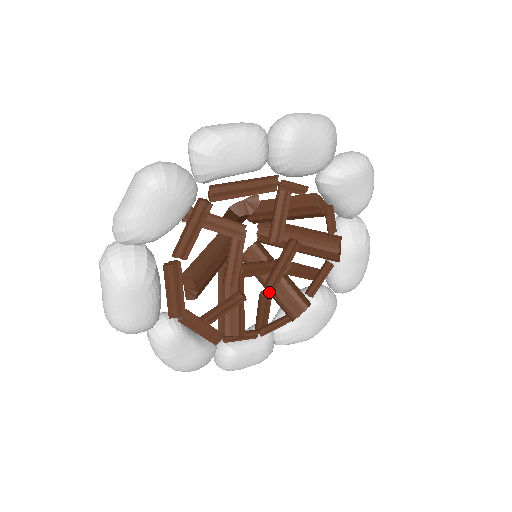
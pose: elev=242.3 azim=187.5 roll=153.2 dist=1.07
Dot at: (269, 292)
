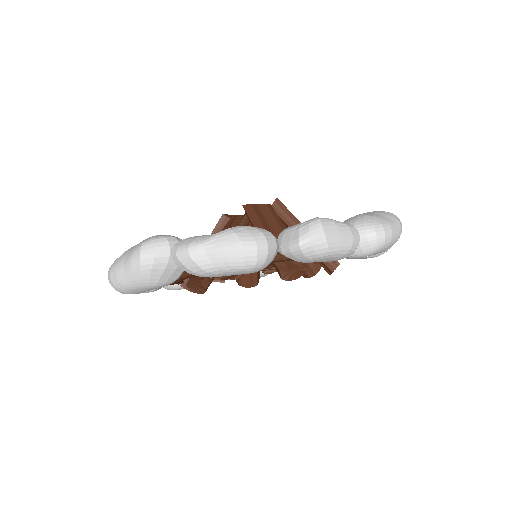
Dot at: occluded
